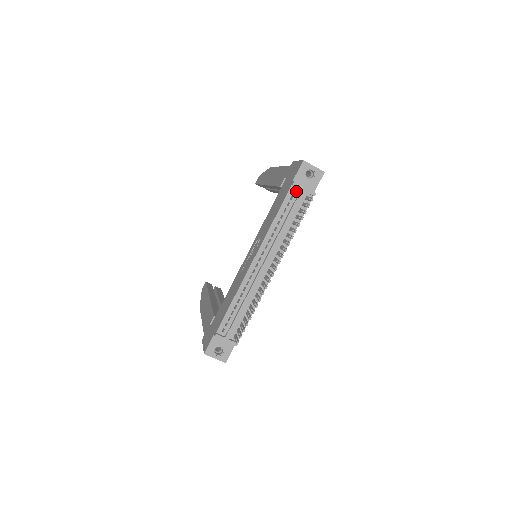
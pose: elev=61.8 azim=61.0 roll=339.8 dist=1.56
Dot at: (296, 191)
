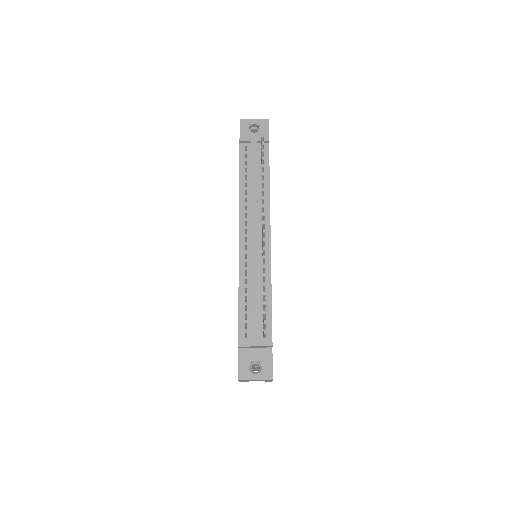
Dot at: (247, 147)
